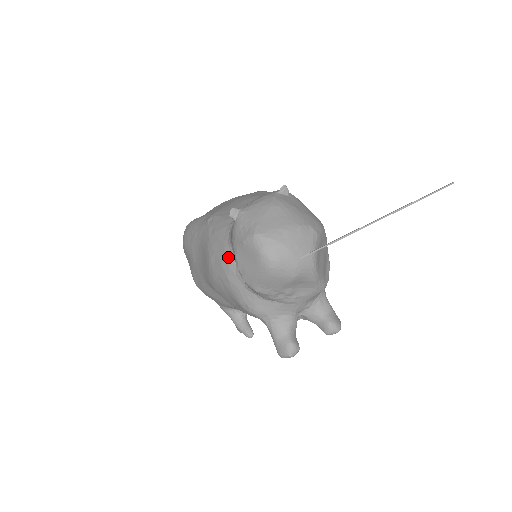
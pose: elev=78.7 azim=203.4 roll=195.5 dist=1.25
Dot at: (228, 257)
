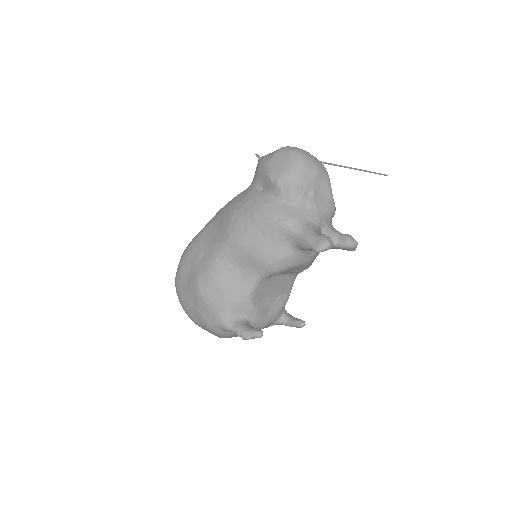
Dot at: (254, 192)
